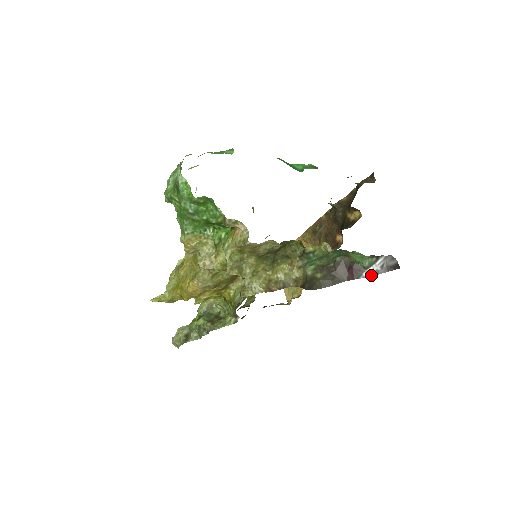
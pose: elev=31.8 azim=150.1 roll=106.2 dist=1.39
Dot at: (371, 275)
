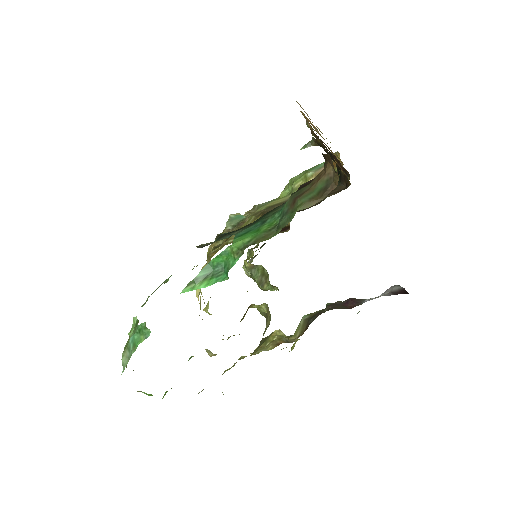
Dot at: (376, 297)
